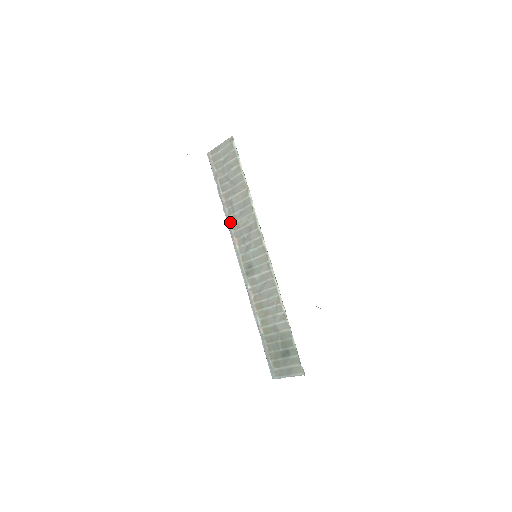
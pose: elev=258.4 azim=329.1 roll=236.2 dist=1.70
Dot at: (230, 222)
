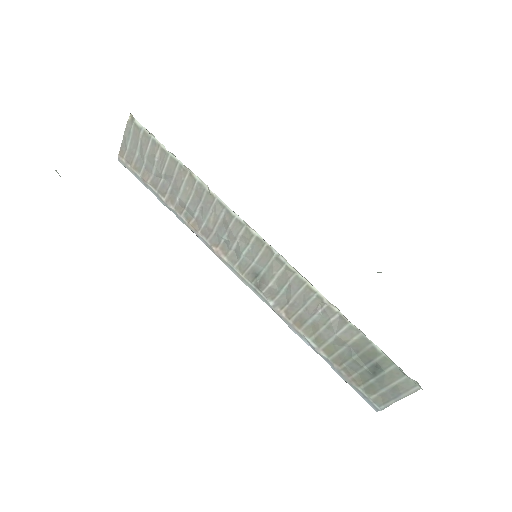
Dot at: (196, 231)
